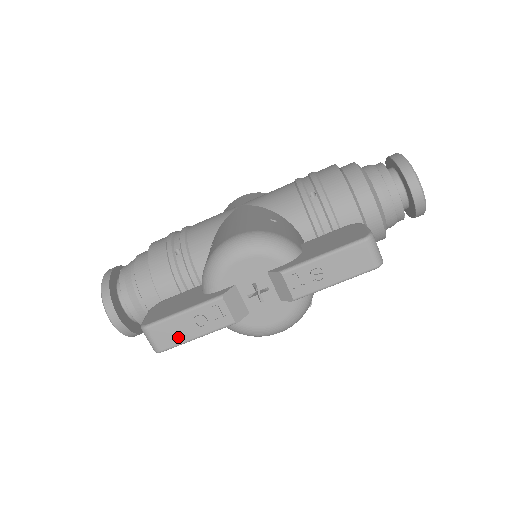
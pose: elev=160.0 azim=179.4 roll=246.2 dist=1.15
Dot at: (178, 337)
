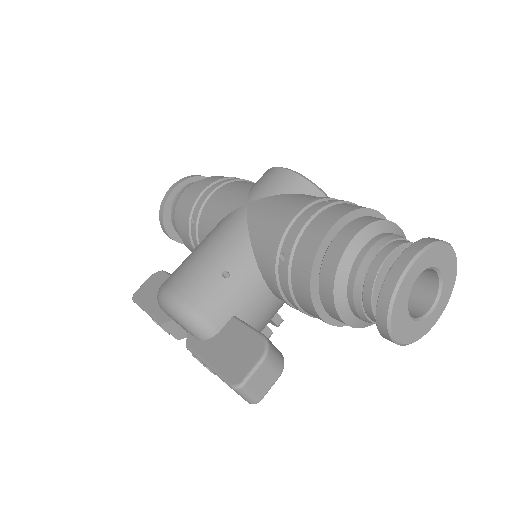
Dot at: occluded
